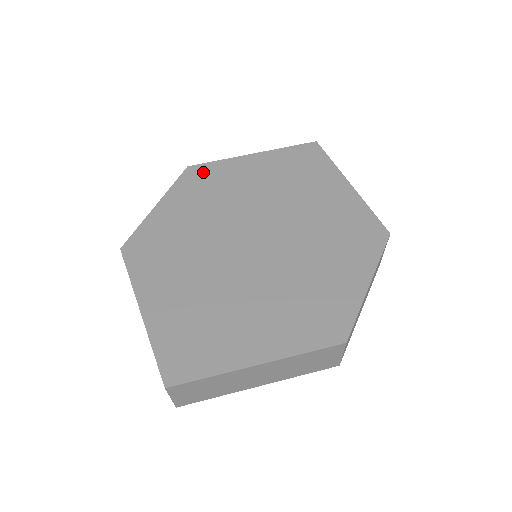
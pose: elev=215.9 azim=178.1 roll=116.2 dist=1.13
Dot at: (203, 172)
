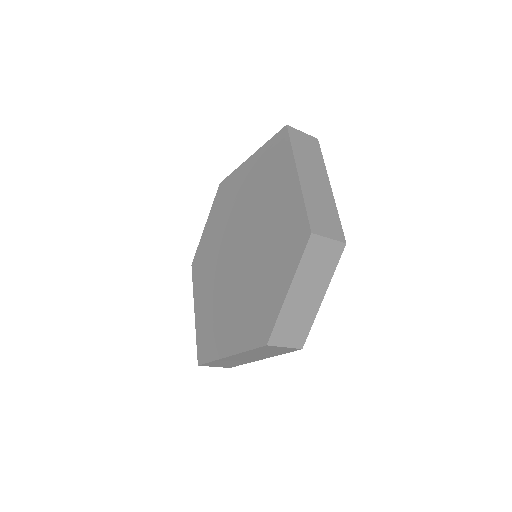
Dot at: (225, 187)
